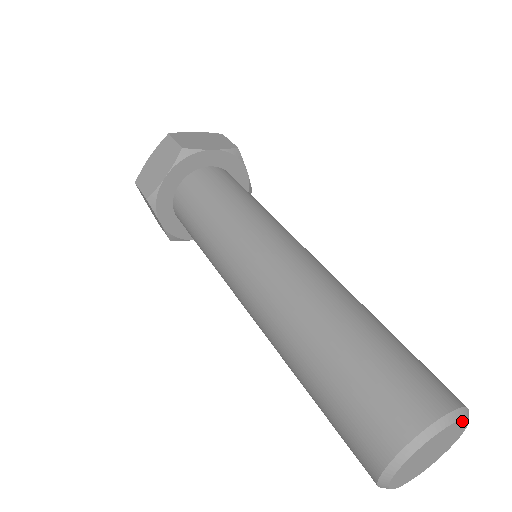
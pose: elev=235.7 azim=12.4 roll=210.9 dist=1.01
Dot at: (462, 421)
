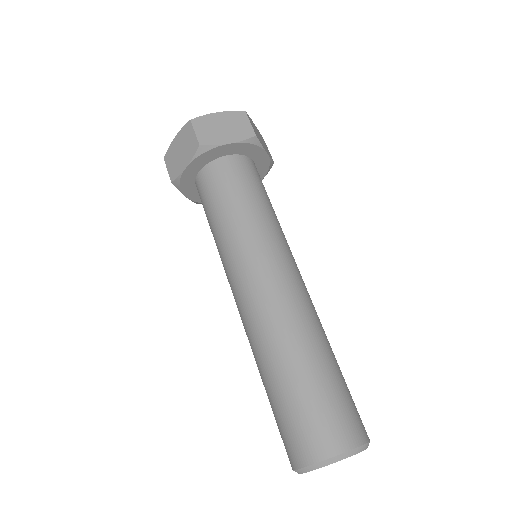
Dot at: (356, 453)
